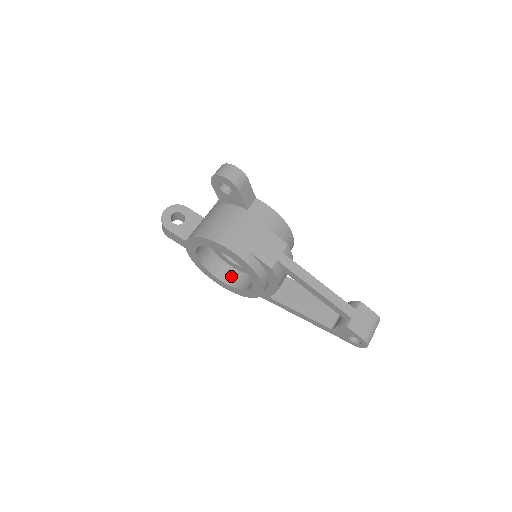
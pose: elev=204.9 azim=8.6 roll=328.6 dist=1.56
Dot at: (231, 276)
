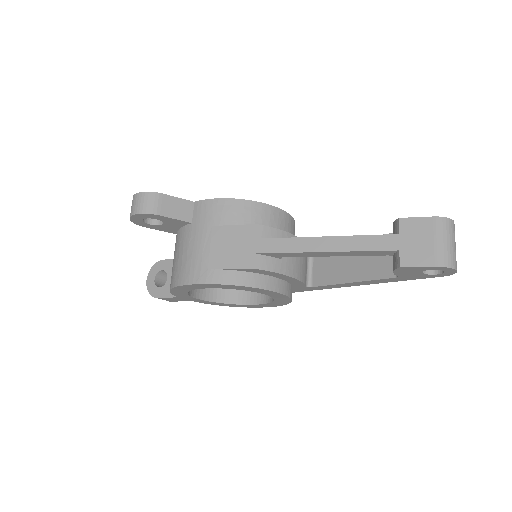
Dot at: occluded
